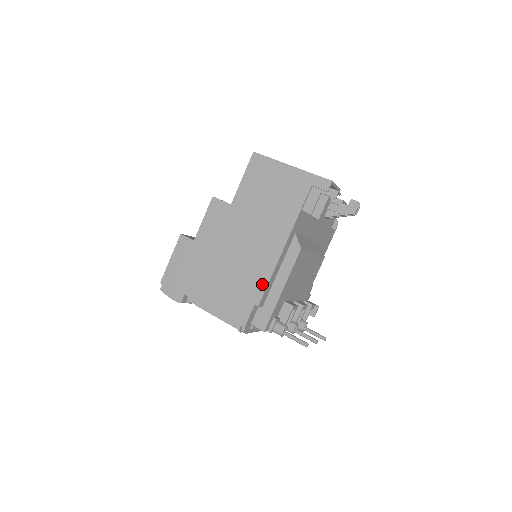
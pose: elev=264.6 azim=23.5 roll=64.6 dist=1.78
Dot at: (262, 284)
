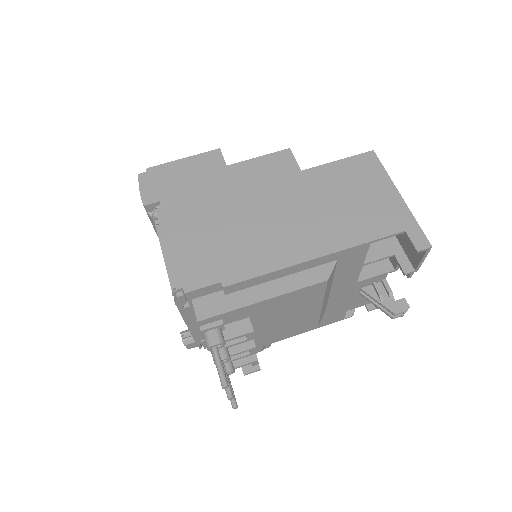
Dot at: (252, 270)
